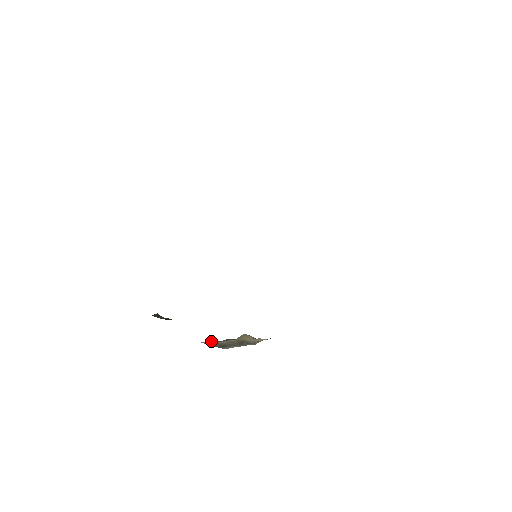
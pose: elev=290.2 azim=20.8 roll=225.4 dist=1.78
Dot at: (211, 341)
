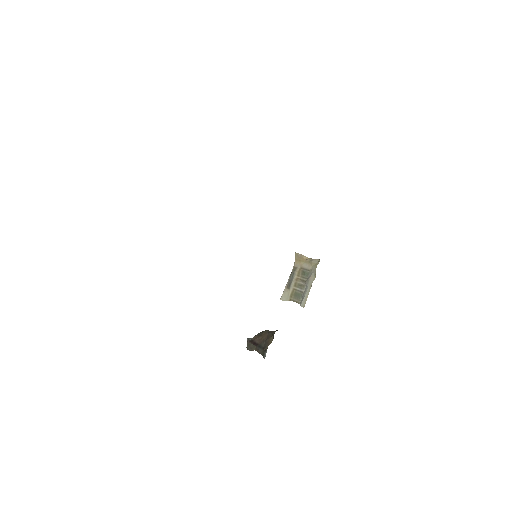
Dot at: (284, 291)
